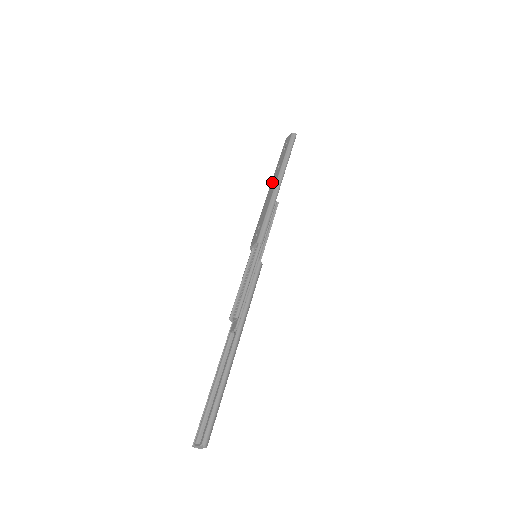
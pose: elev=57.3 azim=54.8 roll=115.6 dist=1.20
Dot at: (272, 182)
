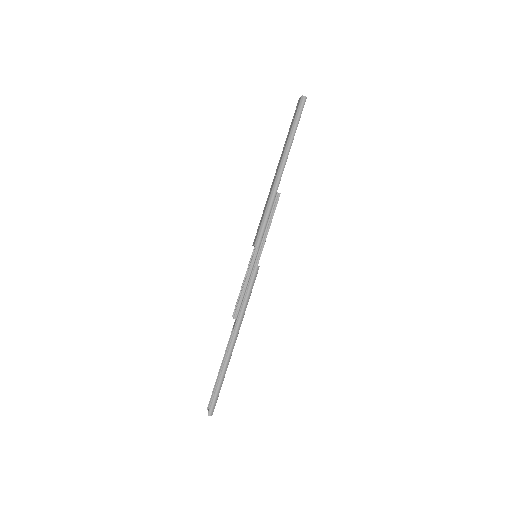
Dot at: (277, 166)
